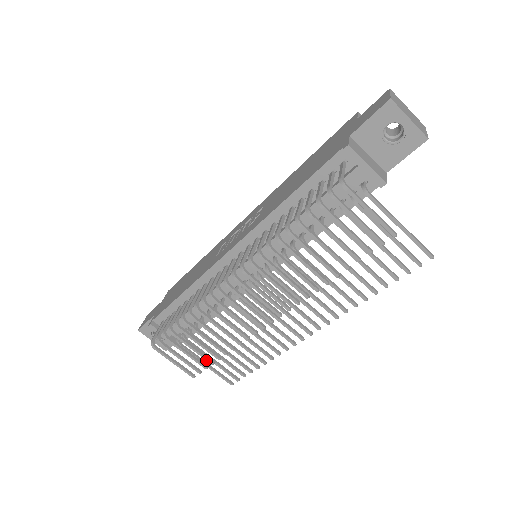
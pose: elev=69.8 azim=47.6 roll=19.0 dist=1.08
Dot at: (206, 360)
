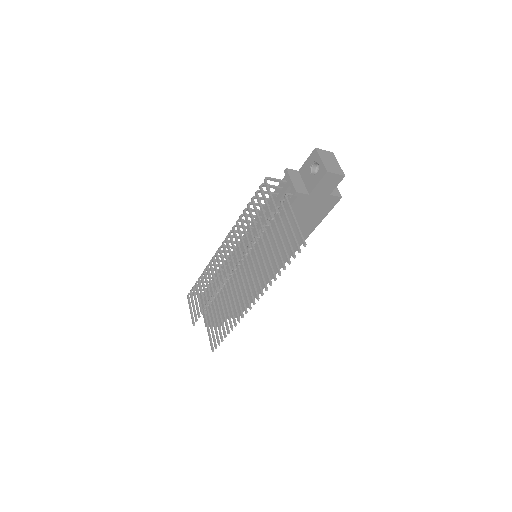
Dot at: (200, 309)
